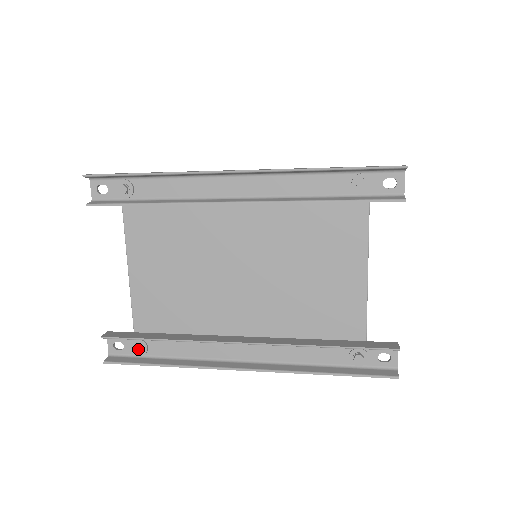
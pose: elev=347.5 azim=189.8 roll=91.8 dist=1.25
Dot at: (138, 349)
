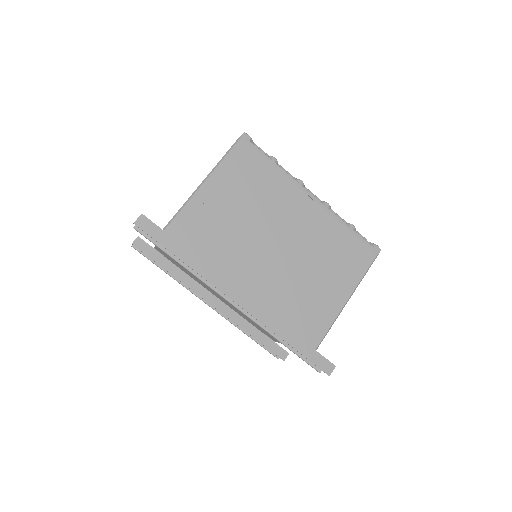
Dot at: occluded
